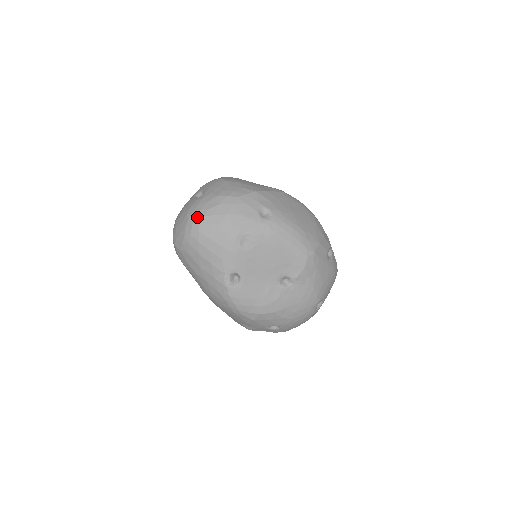
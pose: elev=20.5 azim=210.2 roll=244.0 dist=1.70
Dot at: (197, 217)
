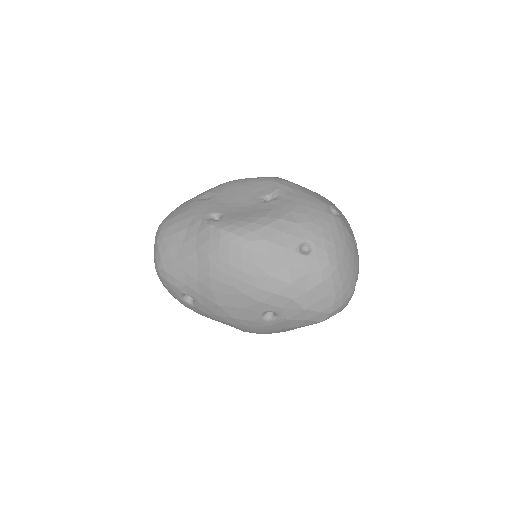
Dot at: occluded
